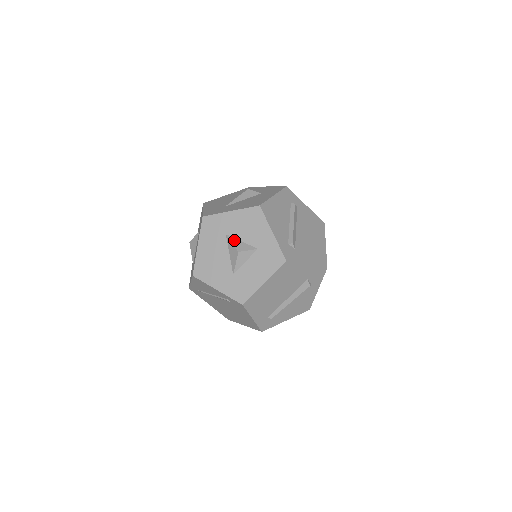
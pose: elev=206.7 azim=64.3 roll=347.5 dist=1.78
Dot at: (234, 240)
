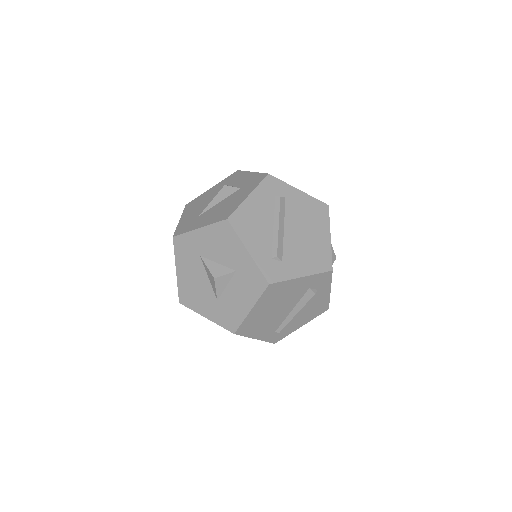
Dot at: (209, 263)
